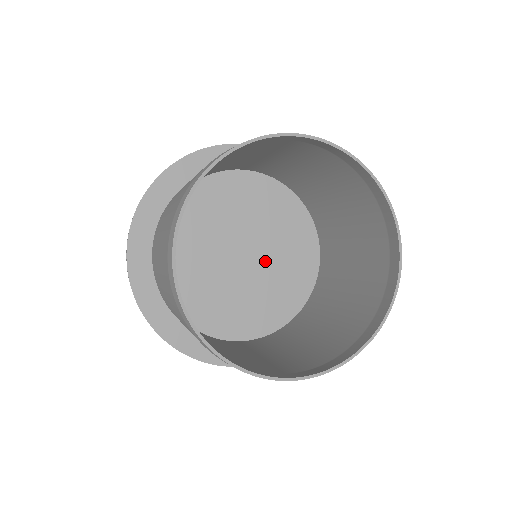
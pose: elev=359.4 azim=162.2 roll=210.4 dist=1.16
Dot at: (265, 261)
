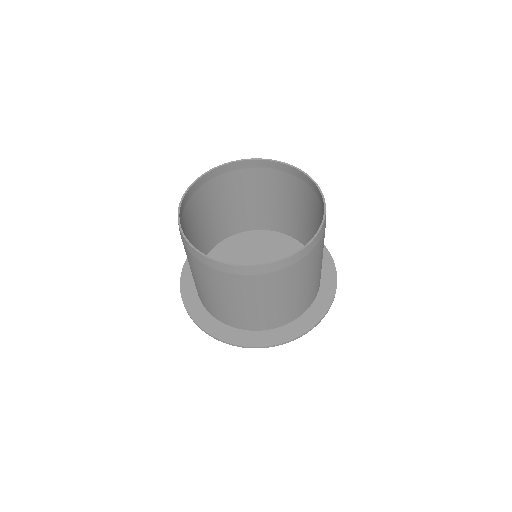
Dot at: occluded
